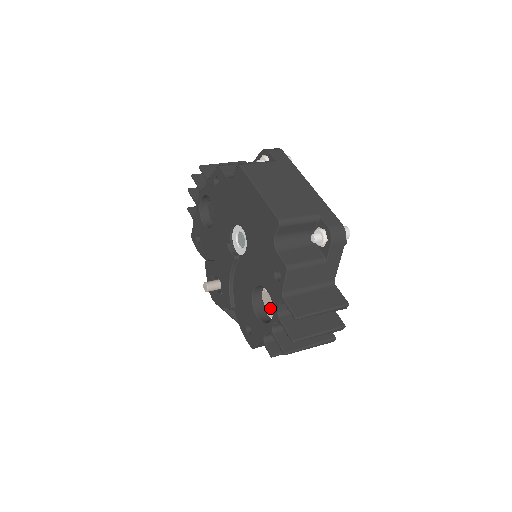
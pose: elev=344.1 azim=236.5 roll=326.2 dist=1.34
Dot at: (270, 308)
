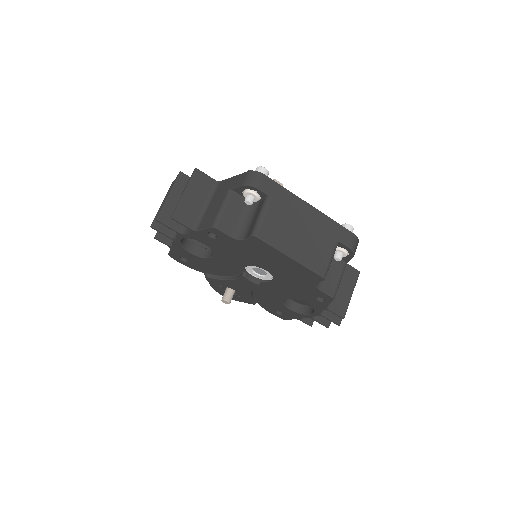
Dot at: occluded
